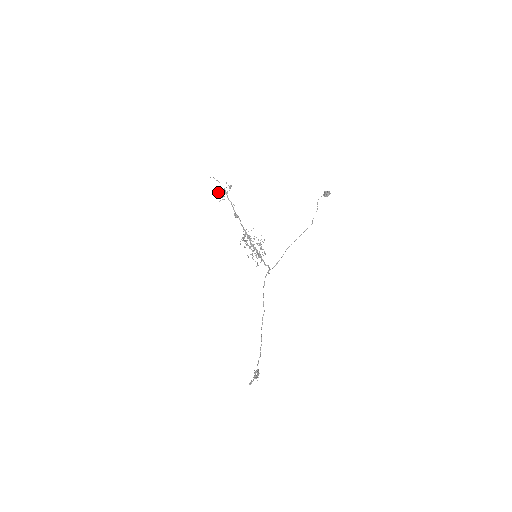
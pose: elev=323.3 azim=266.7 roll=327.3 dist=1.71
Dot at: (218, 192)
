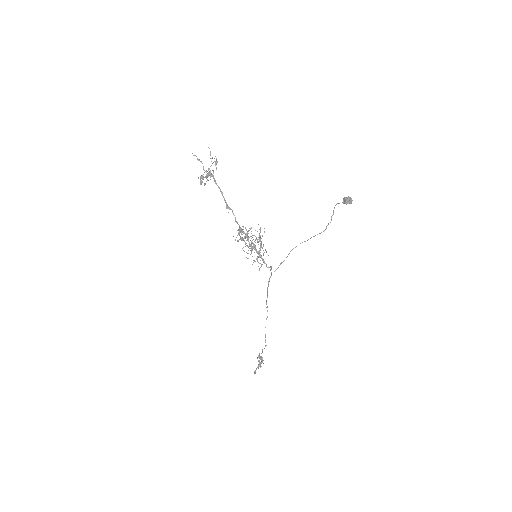
Dot at: (202, 178)
